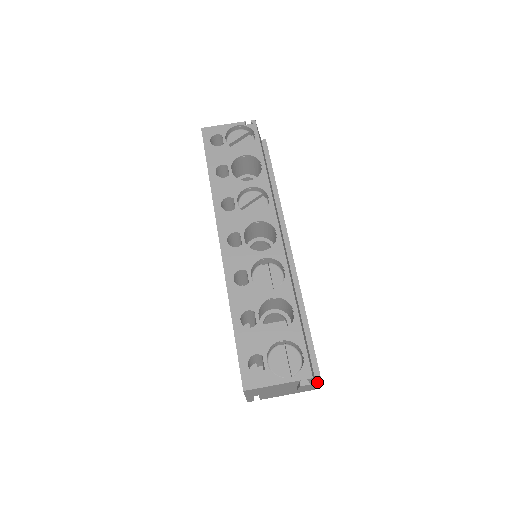
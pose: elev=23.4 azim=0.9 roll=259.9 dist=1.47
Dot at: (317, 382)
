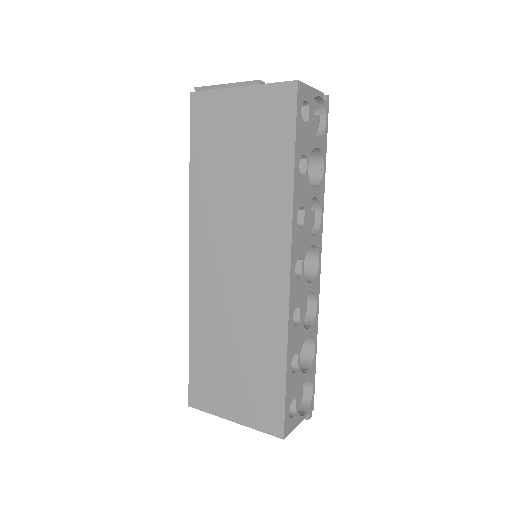
Dot at: occluded
